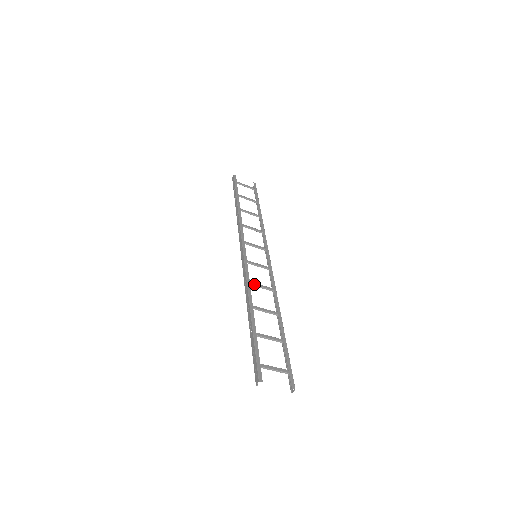
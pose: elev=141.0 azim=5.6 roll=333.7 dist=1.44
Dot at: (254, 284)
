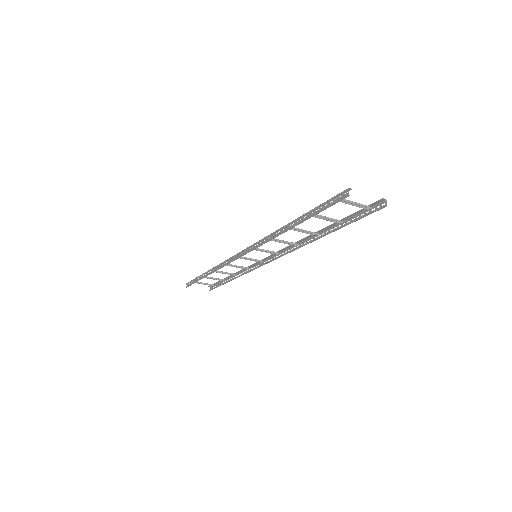
Dot at: occluded
